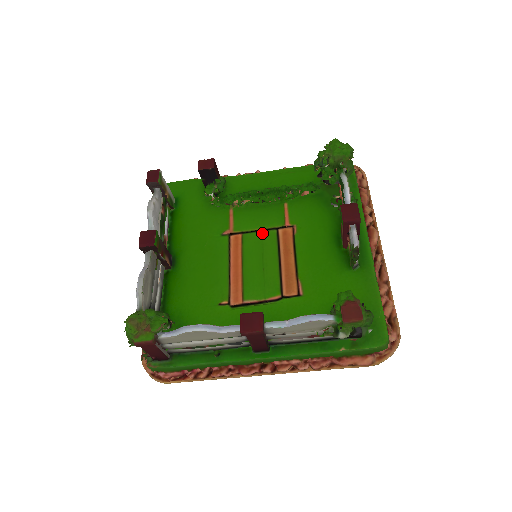
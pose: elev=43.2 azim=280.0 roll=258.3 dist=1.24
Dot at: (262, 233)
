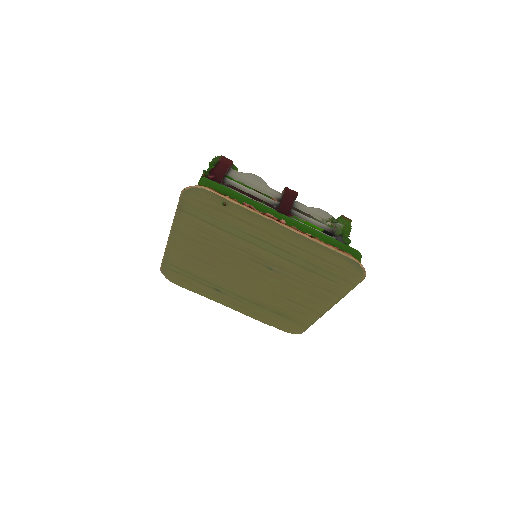
Dot at: occluded
